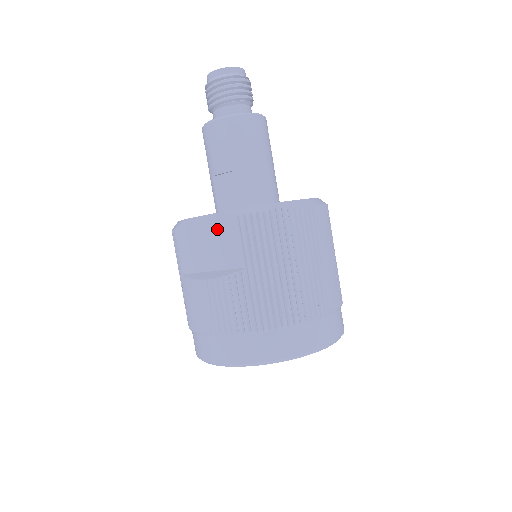
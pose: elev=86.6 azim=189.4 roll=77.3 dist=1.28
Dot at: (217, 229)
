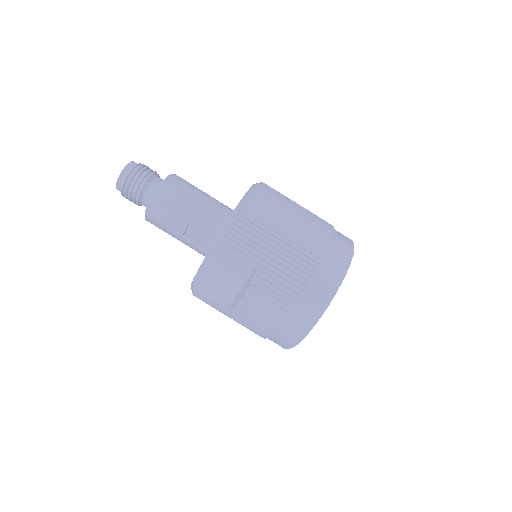
Dot at: (218, 261)
